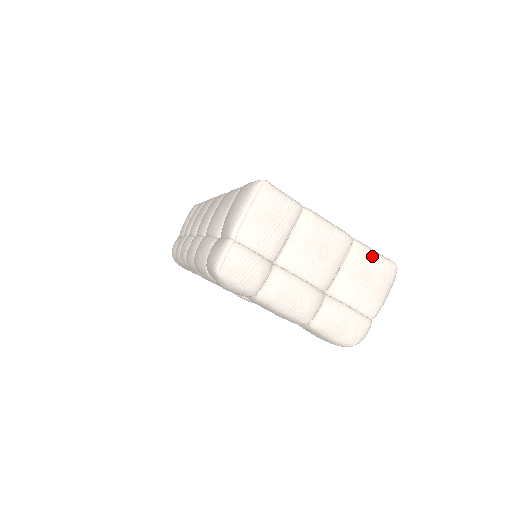
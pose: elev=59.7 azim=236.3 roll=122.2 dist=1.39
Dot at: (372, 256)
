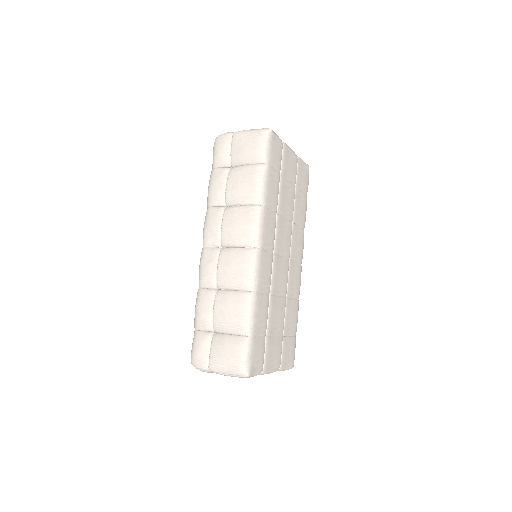
Dot at: occluded
